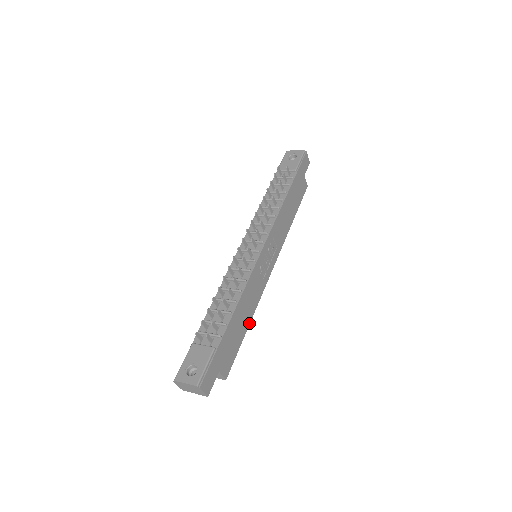
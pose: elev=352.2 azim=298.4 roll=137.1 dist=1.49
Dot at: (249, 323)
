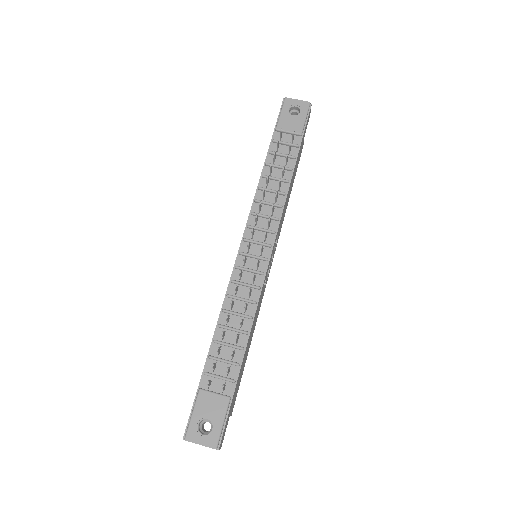
Dot at: (250, 342)
